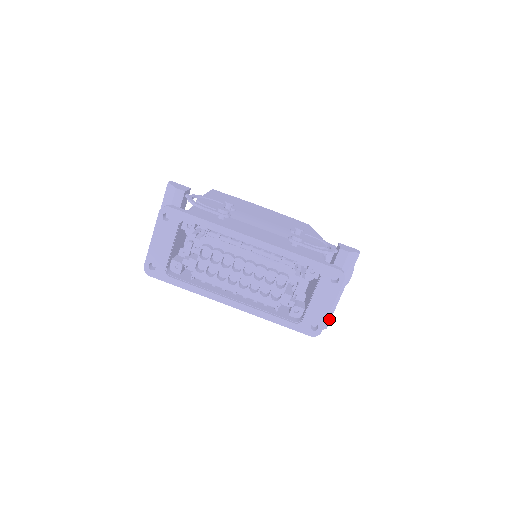
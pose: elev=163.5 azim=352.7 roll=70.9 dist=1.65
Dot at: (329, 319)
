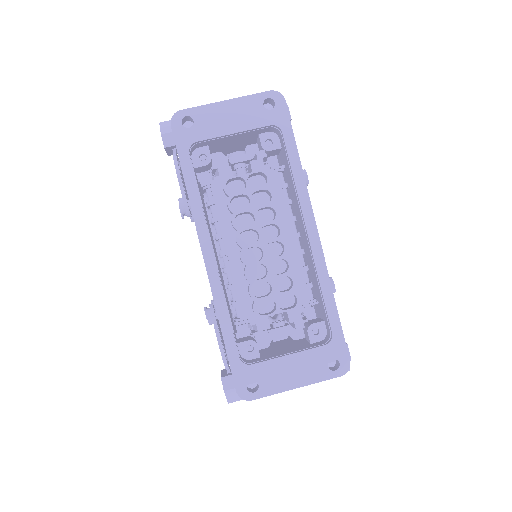
Dot at: occluded
